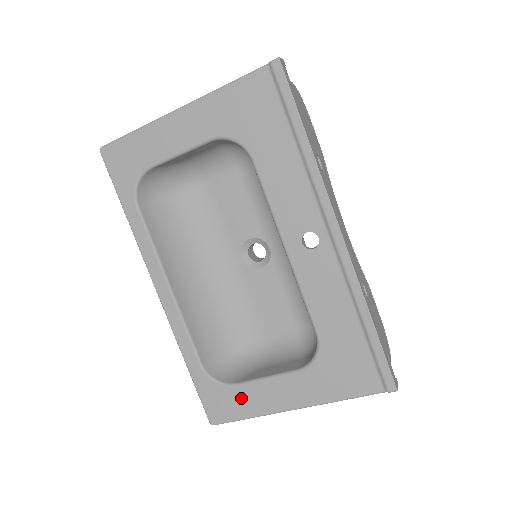
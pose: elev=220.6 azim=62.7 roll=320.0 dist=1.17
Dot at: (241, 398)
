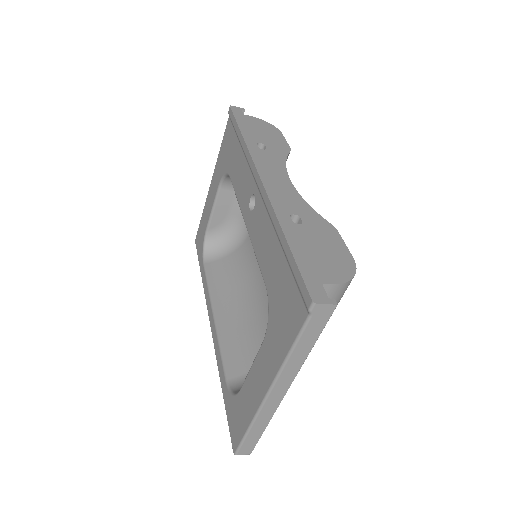
Dot at: (243, 404)
